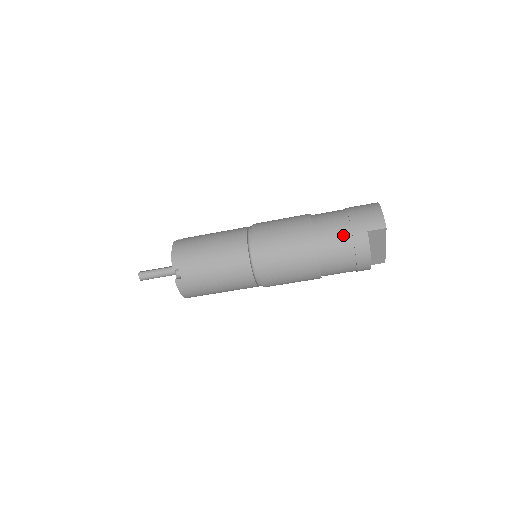
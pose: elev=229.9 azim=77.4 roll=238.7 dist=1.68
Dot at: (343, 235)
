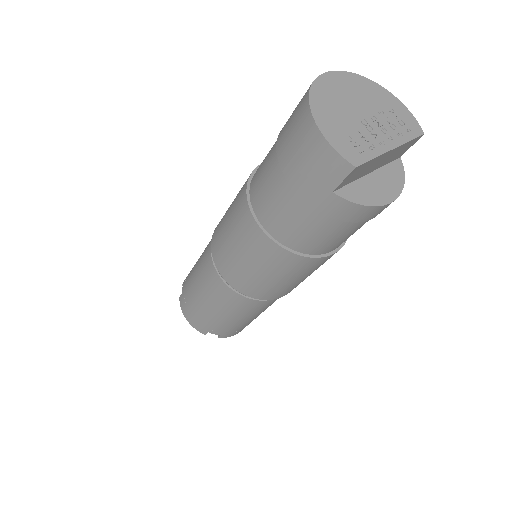
Dot at: (307, 217)
